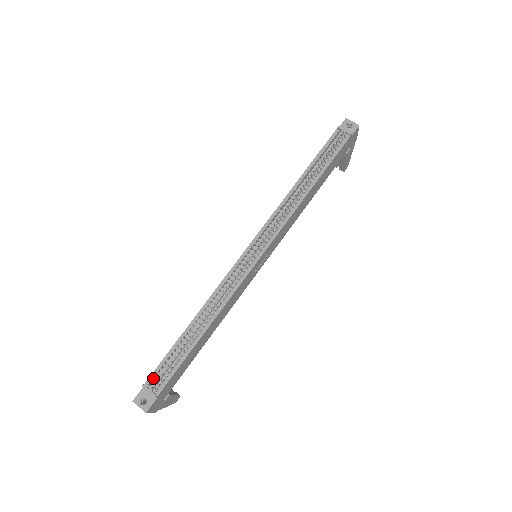
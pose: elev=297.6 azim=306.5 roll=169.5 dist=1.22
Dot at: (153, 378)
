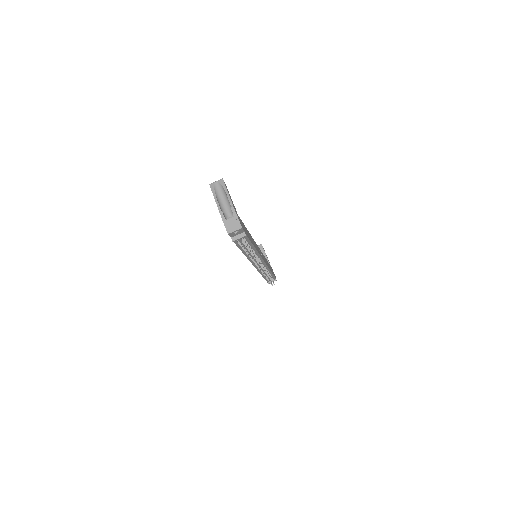
Dot at: (268, 281)
